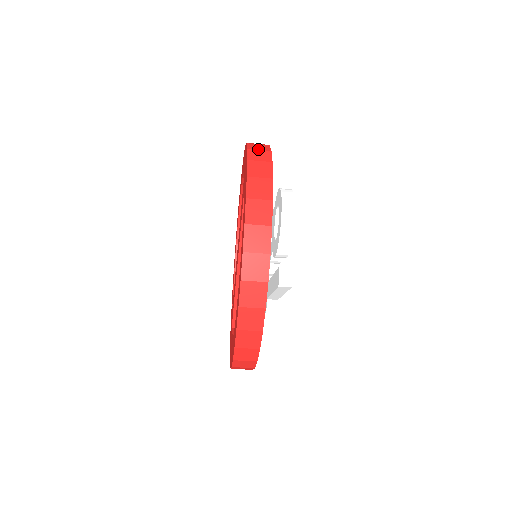
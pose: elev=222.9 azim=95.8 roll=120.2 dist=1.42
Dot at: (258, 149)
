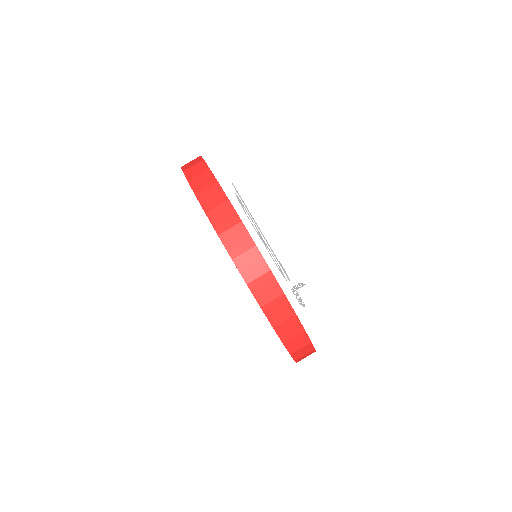
Dot at: occluded
